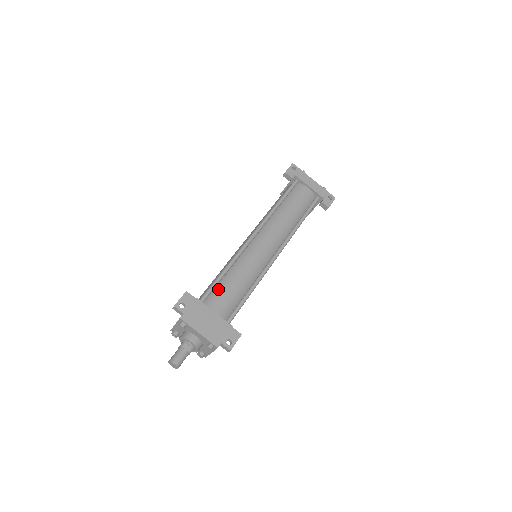
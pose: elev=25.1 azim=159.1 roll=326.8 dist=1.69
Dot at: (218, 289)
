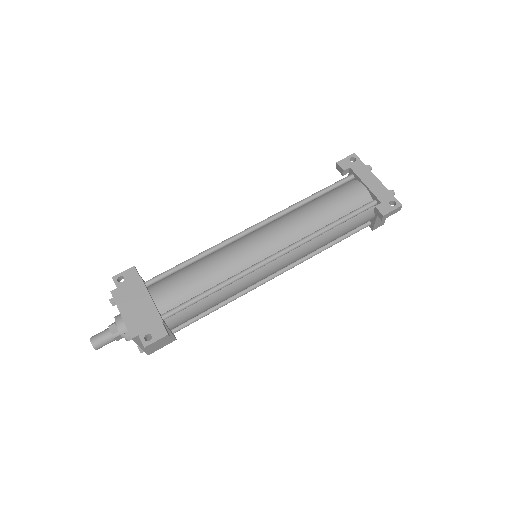
Dot at: (175, 276)
